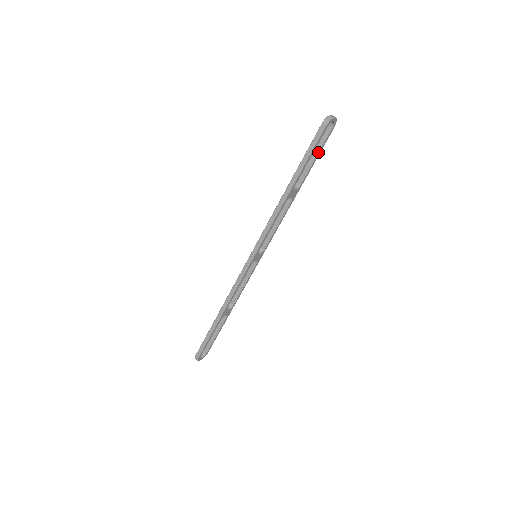
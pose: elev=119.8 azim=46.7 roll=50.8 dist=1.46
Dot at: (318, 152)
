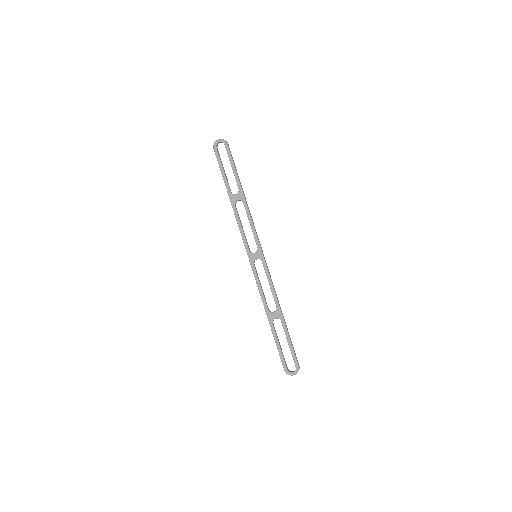
Dot at: (231, 163)
